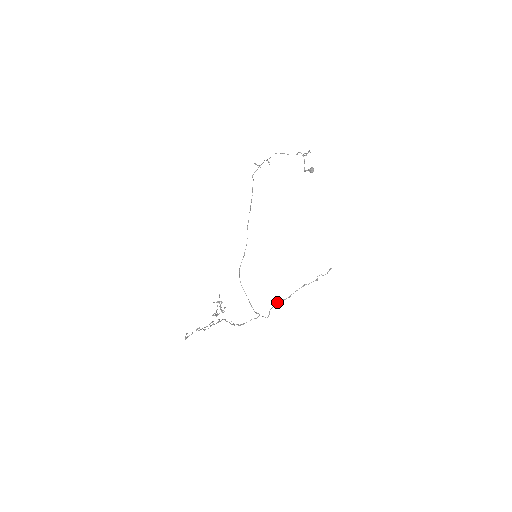
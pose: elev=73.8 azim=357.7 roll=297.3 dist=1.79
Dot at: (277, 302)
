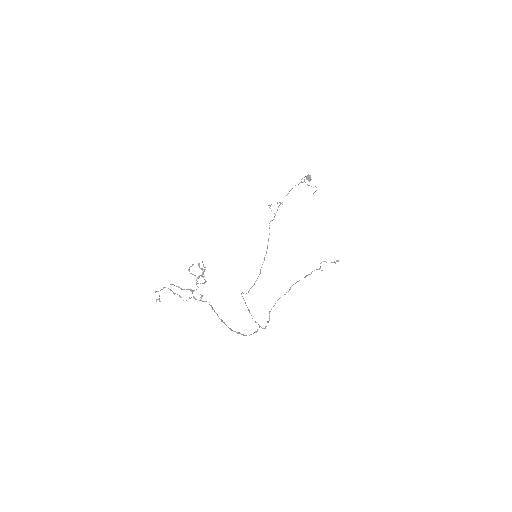
Dot at: (277, 300)
